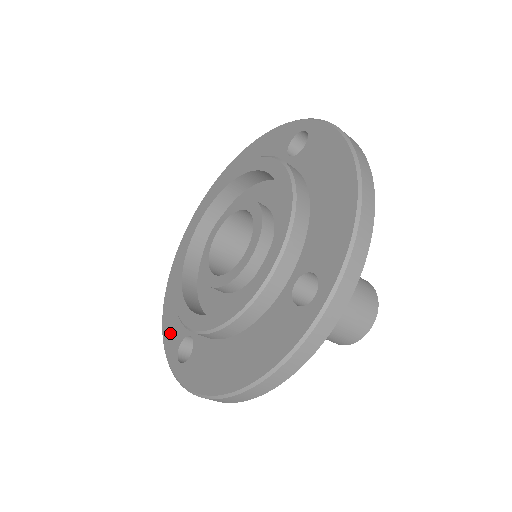
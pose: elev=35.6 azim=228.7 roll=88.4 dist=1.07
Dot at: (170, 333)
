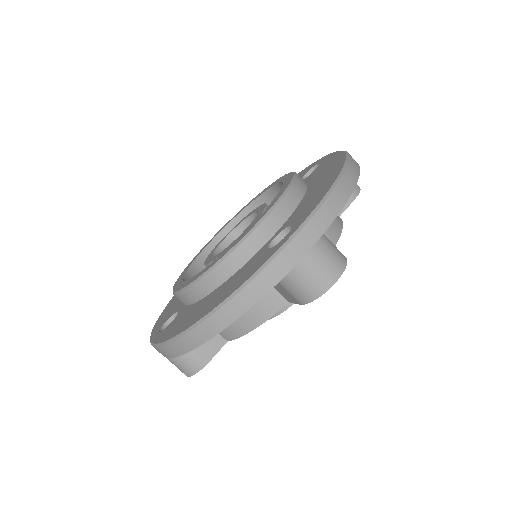
Dot at: (162, 318)
